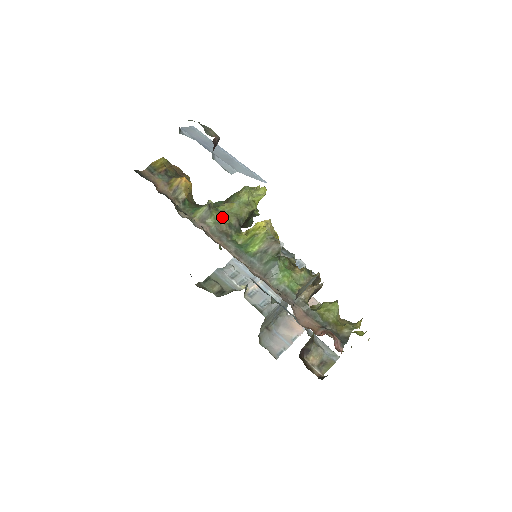
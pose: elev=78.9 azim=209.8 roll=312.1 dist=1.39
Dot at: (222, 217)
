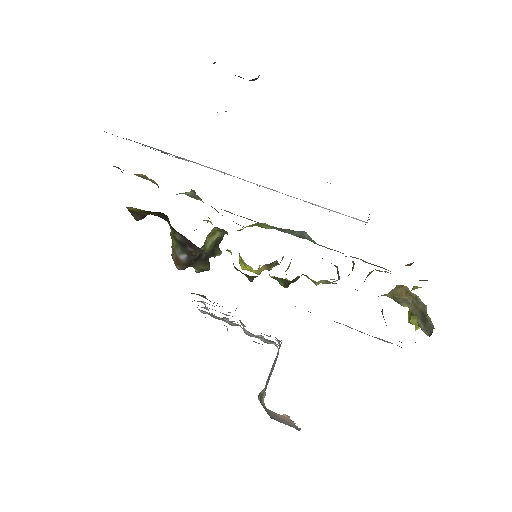
Dot at: occluded
